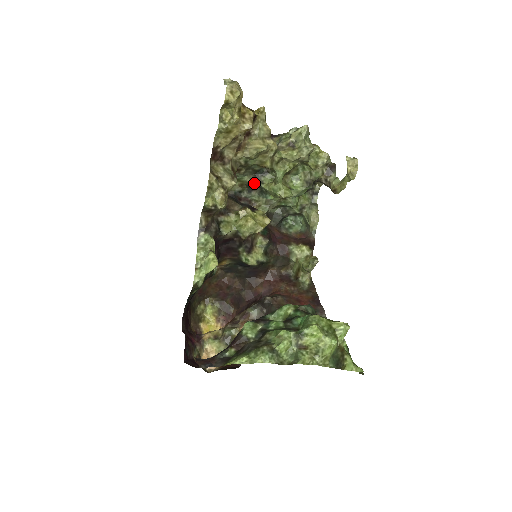
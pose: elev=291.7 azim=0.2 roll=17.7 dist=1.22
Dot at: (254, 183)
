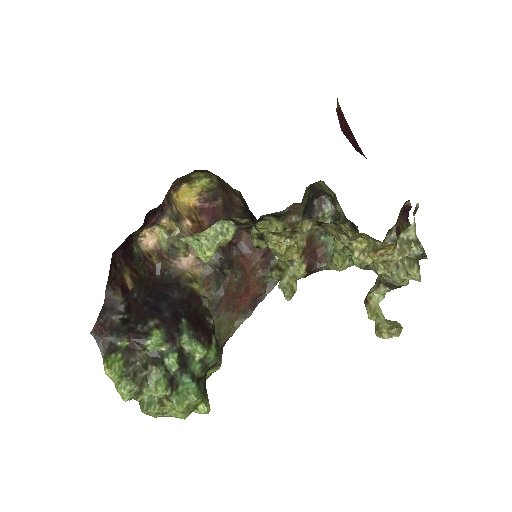
Dot at: (339, 214)
